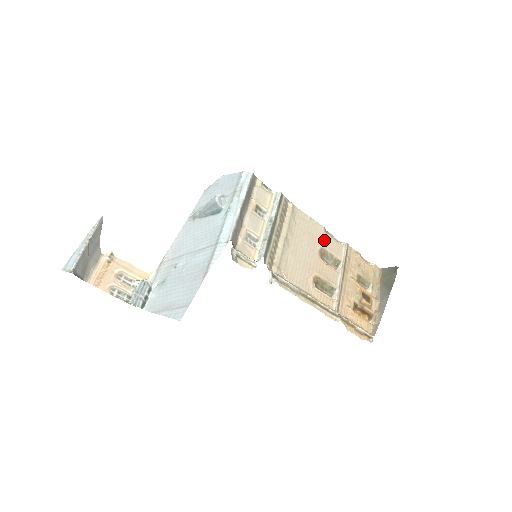
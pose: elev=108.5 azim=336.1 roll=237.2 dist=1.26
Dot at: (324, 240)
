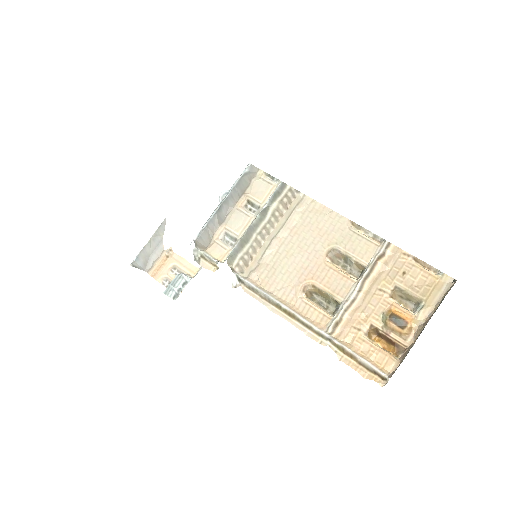
Dot at: (344, 237)
